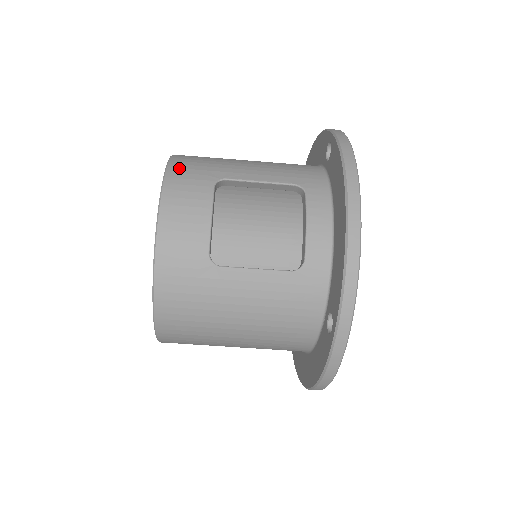
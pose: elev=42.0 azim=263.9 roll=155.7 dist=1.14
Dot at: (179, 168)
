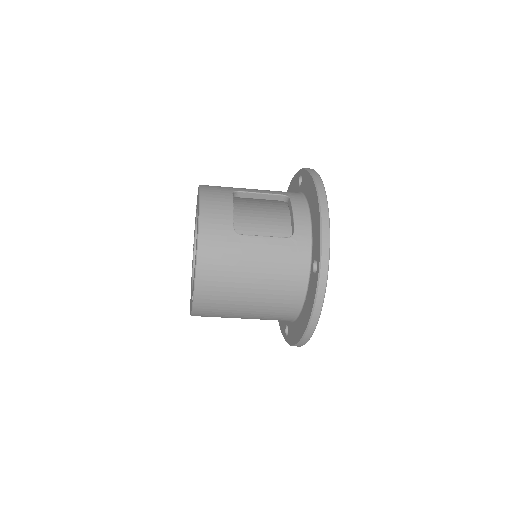
Dot at: (208, 186)
